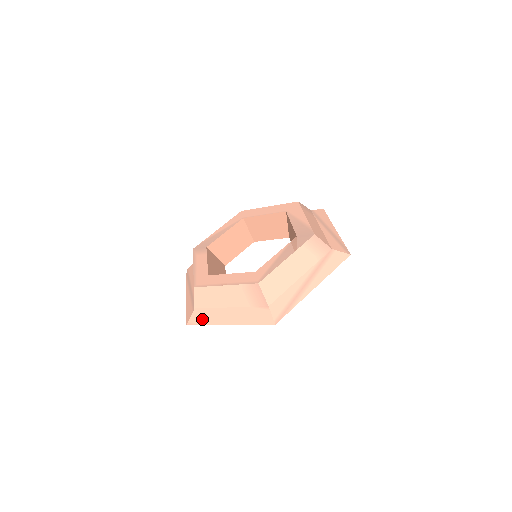
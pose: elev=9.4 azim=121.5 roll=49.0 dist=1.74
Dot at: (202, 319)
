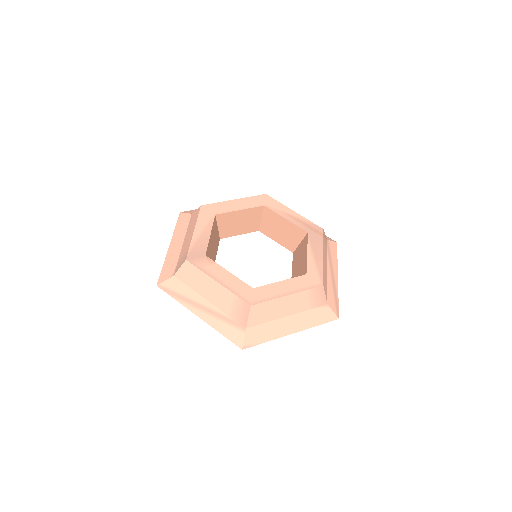
Dot at: (261, 337)
